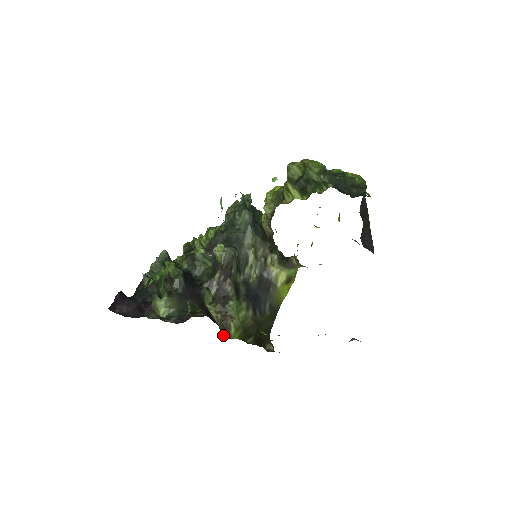
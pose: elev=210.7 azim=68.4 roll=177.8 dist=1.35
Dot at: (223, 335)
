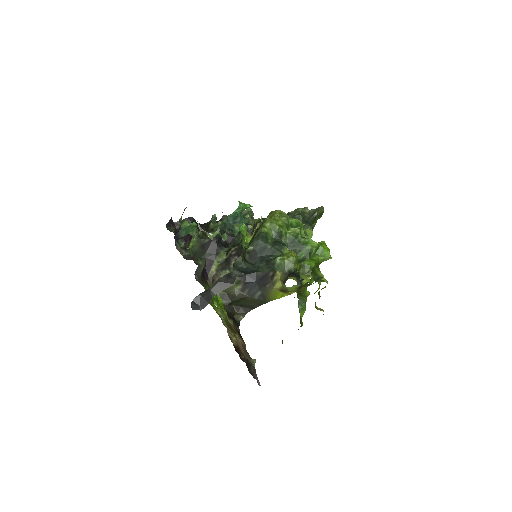
Dot at: occluded
